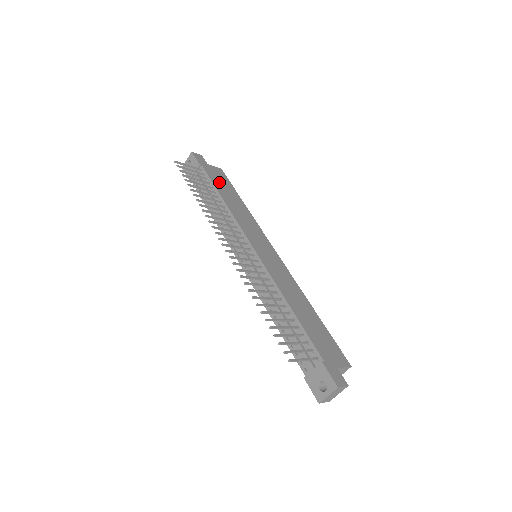
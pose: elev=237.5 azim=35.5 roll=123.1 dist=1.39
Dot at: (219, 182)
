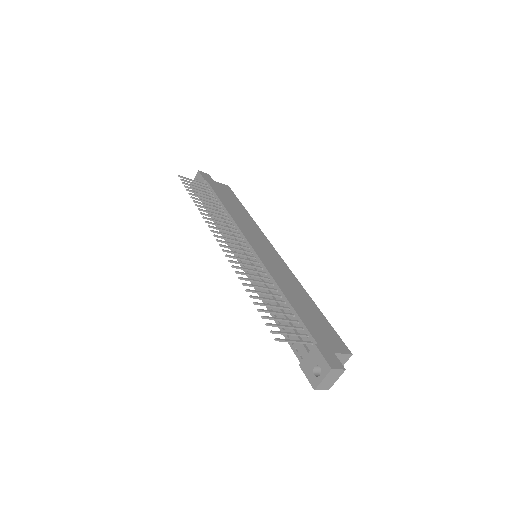
Dot at: (223, 194)
